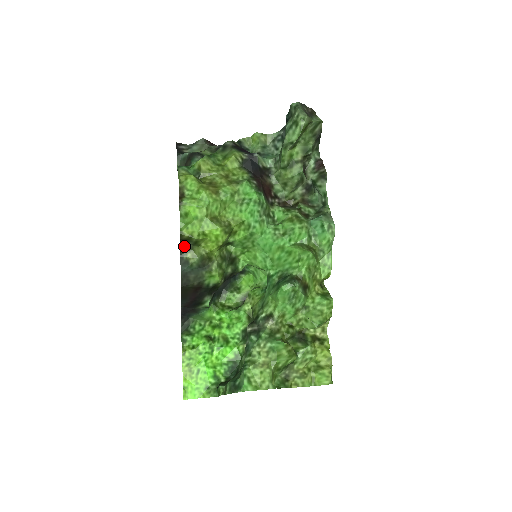
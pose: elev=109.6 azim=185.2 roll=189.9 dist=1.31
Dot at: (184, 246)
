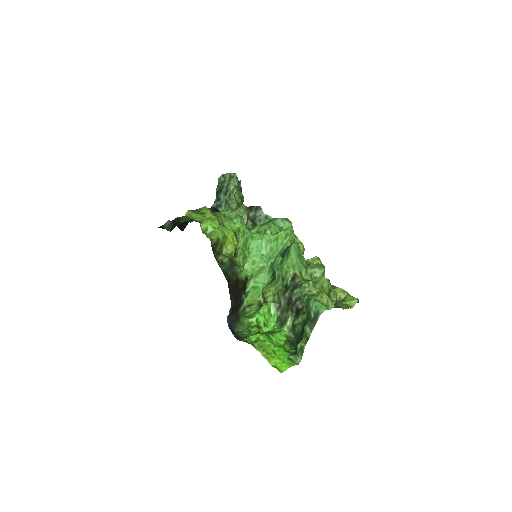
Dot at: (214, 252)
